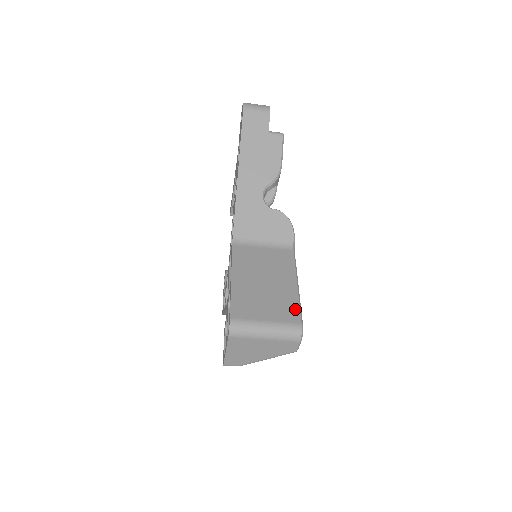
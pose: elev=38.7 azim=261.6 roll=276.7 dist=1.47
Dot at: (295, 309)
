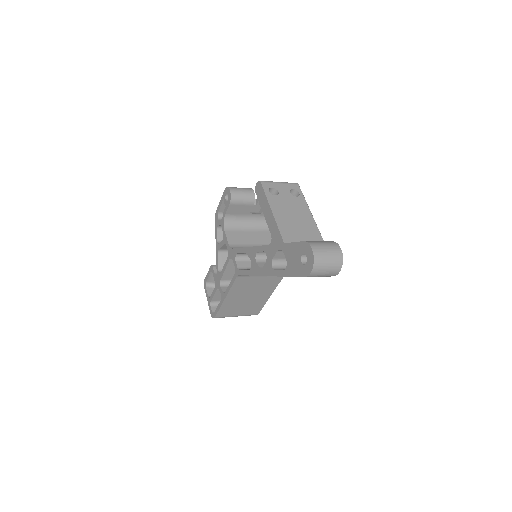
Dot at: (259, 309)
